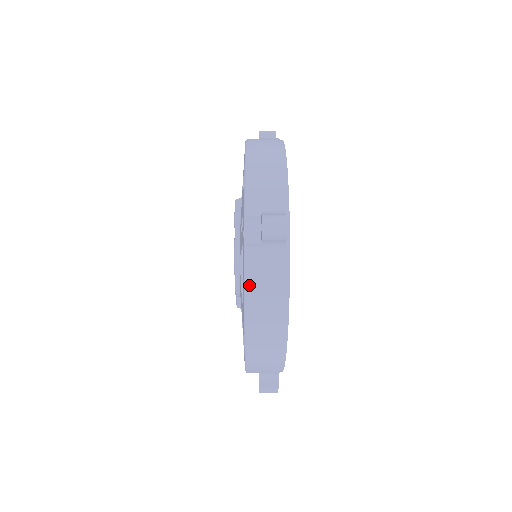
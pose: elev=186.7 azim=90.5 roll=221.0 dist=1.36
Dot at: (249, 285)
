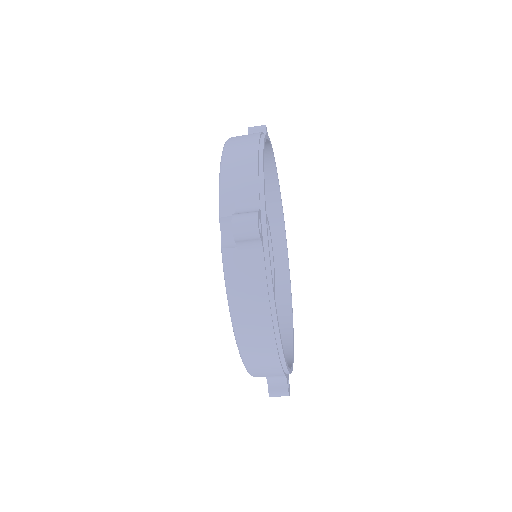
Dot at: occluded
